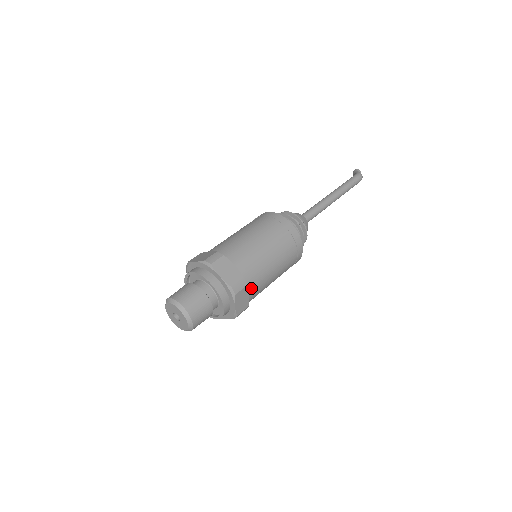
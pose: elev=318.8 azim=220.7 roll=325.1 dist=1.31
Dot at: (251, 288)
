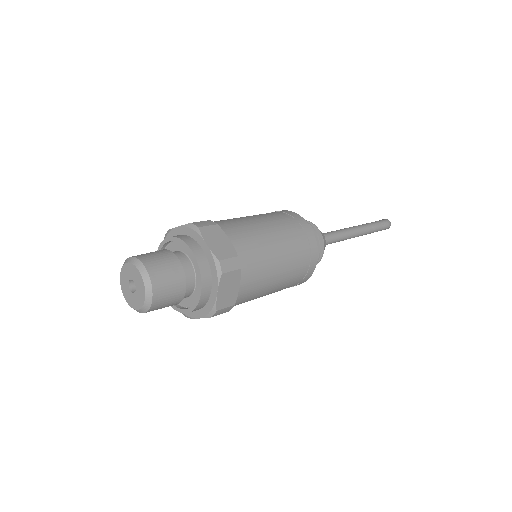
Dot at: (244, 278)
